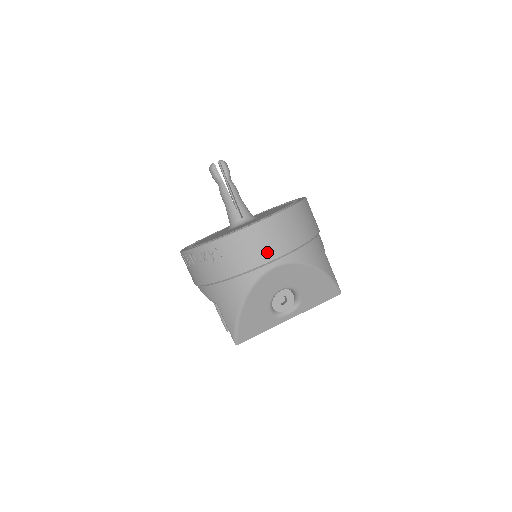
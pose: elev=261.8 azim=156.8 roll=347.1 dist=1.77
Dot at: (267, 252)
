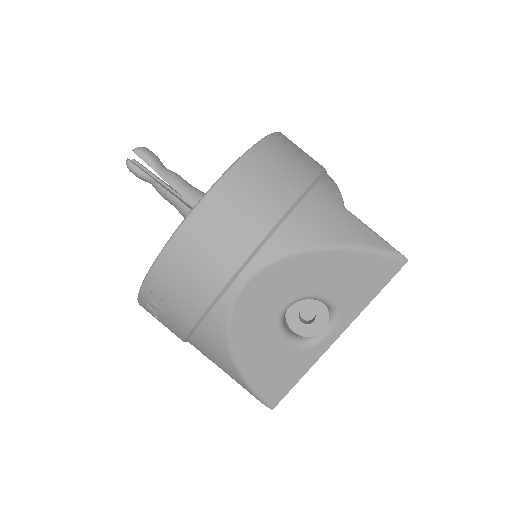
Dot at: (217, 268)
